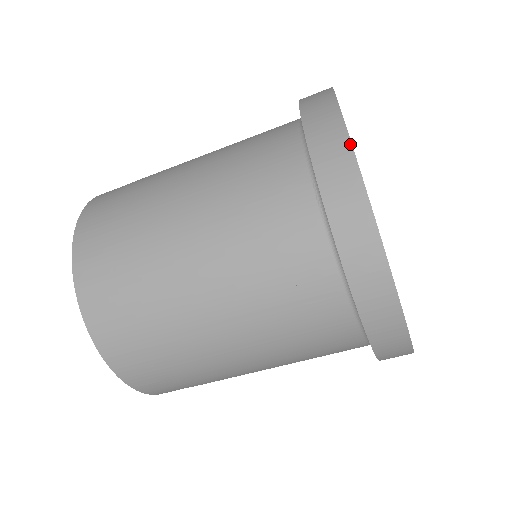
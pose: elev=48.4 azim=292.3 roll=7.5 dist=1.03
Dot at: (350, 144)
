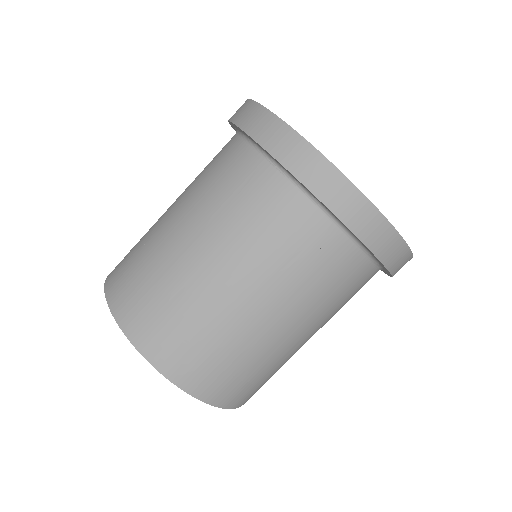
Dot at: (276, 117)
